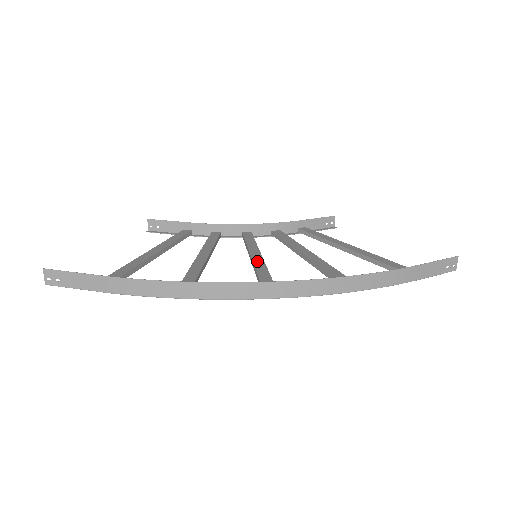
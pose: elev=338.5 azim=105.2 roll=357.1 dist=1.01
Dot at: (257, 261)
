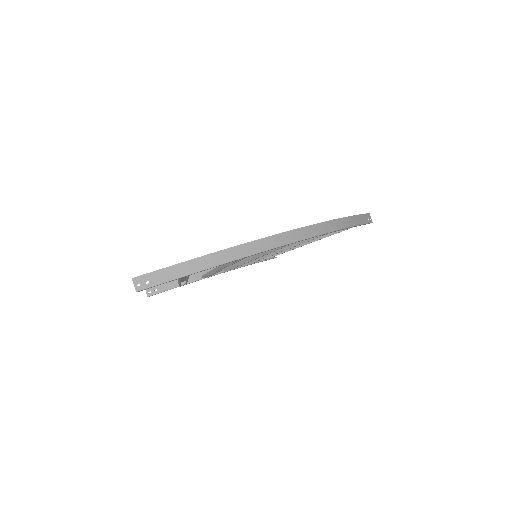
Dot at: occluded
